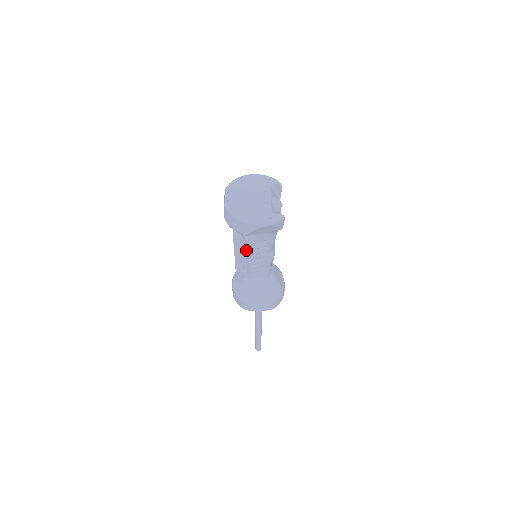
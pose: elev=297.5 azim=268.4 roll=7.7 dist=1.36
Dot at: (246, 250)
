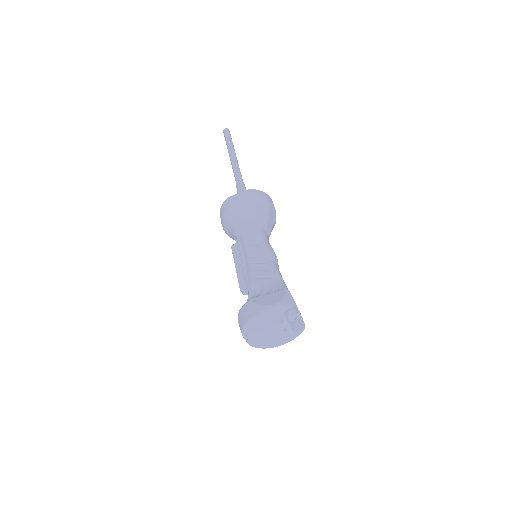
Dot at: occluded
